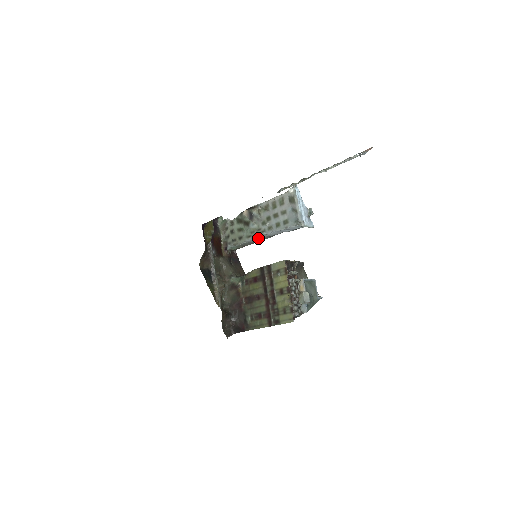
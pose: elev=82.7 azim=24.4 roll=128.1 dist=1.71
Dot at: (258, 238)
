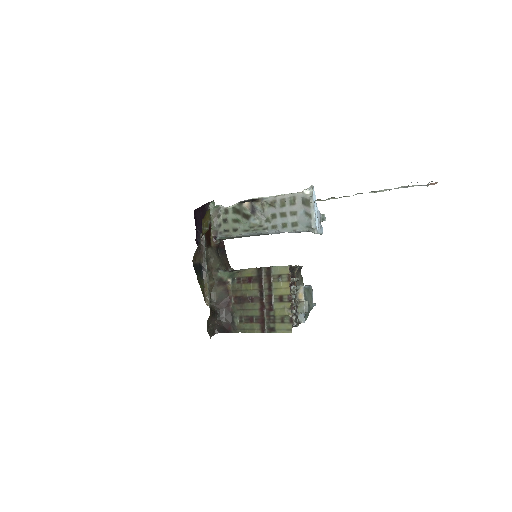
Dot at: (256, 234)
